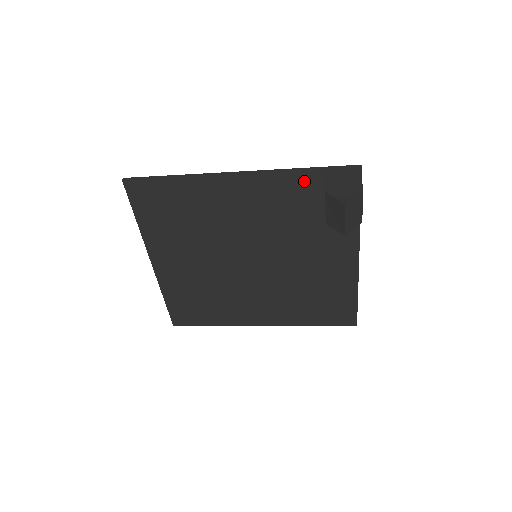
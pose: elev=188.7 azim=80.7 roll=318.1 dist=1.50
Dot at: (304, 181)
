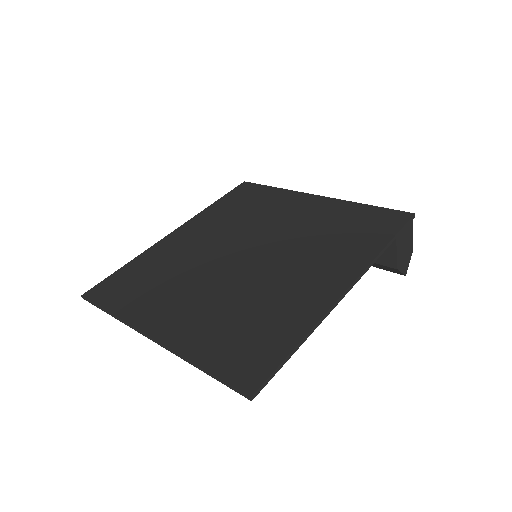
Dot at: occluded
